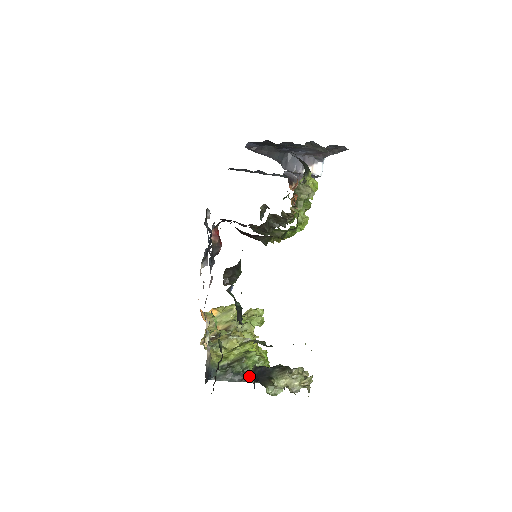
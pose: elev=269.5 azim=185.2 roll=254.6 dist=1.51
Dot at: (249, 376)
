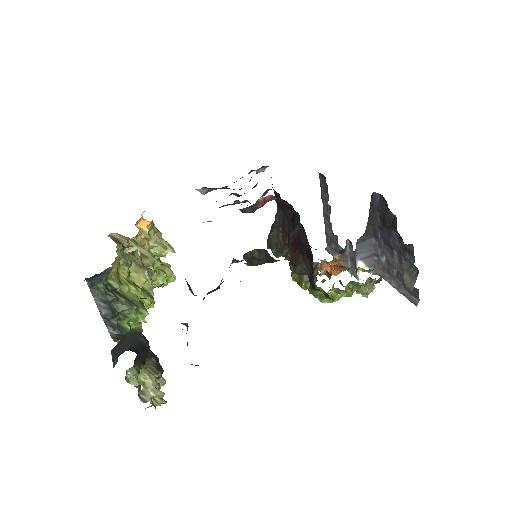
Dot at: (116, 324)
